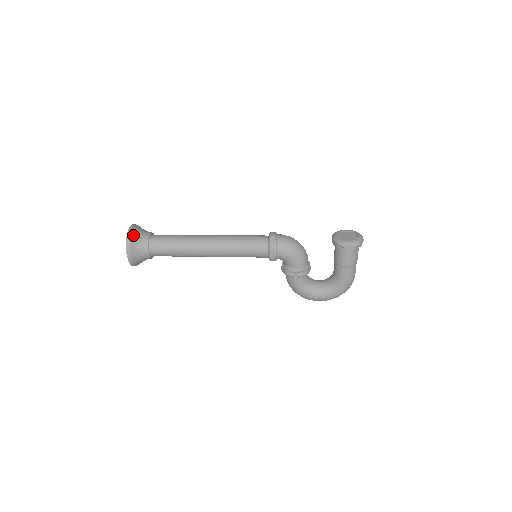
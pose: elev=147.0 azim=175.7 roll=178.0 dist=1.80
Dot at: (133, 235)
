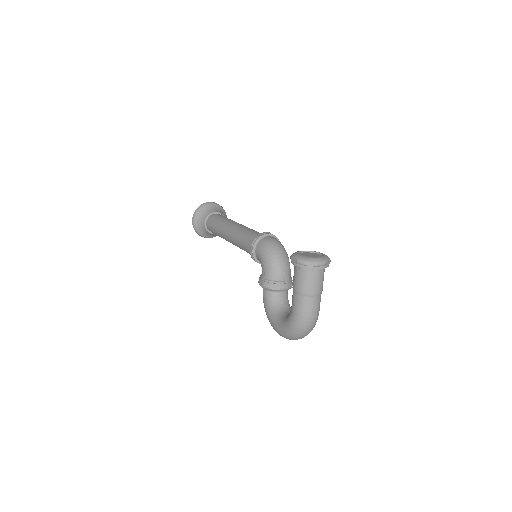
Dot at: (205, 206)
